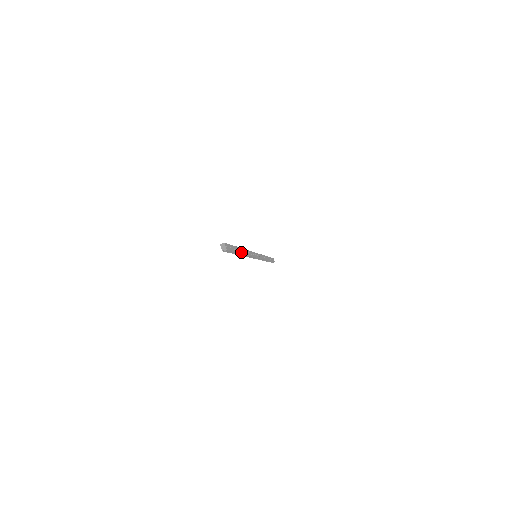
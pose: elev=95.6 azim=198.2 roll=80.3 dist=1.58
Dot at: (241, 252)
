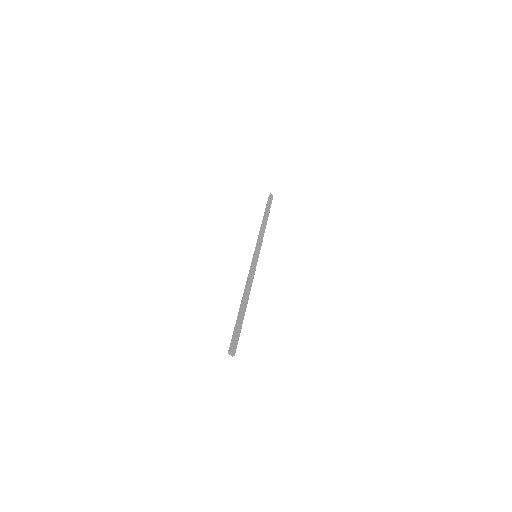
Dot at: (244, 310)
